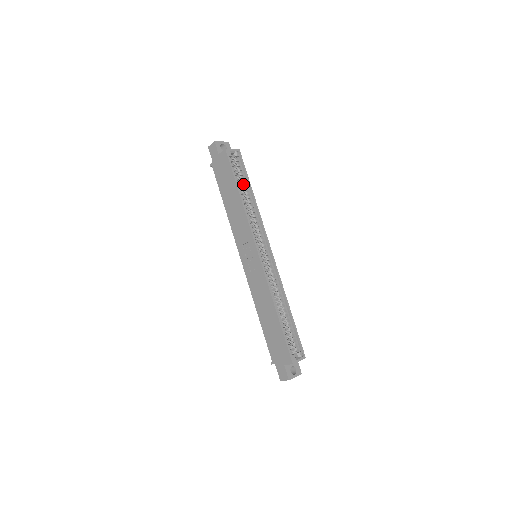
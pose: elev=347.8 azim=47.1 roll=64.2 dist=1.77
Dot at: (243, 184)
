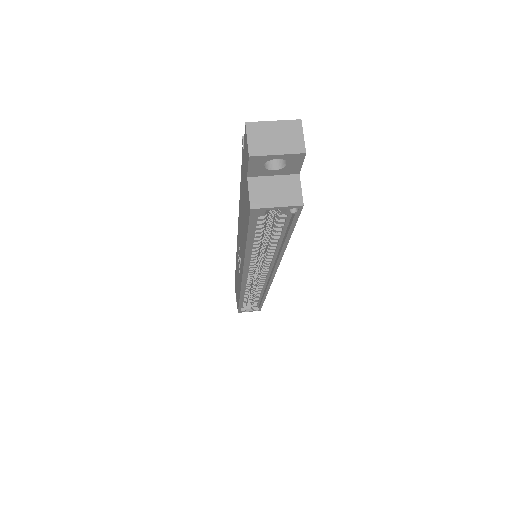
Dot at: (272, 234)
